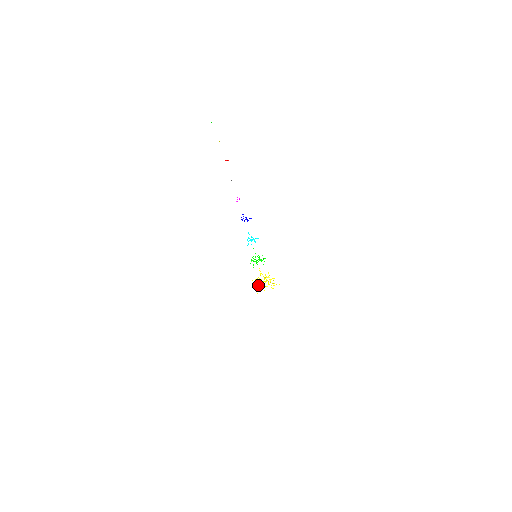
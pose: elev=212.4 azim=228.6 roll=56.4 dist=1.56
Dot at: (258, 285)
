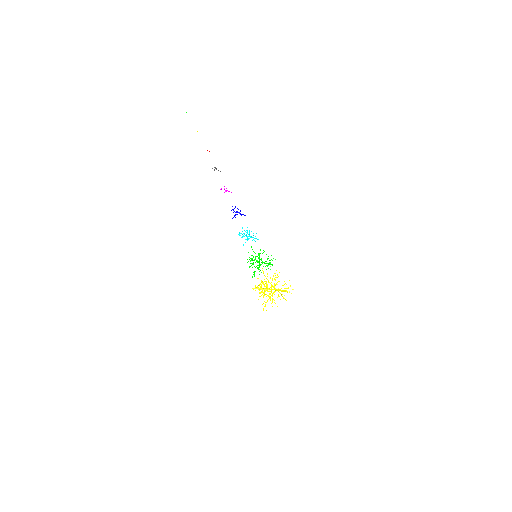
Dot at: occluded
